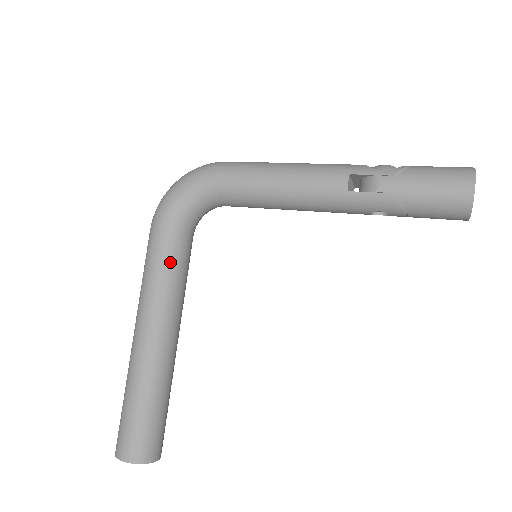
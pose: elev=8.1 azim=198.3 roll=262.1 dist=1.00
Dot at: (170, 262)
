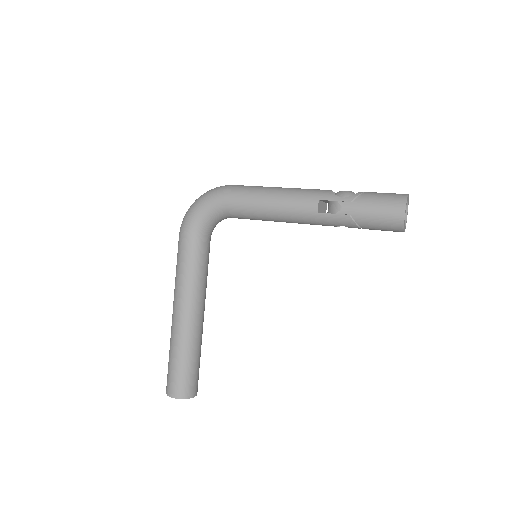
Dot at: (195, 262)
